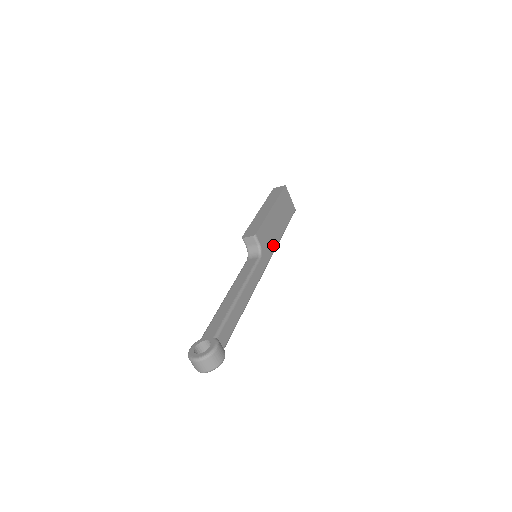
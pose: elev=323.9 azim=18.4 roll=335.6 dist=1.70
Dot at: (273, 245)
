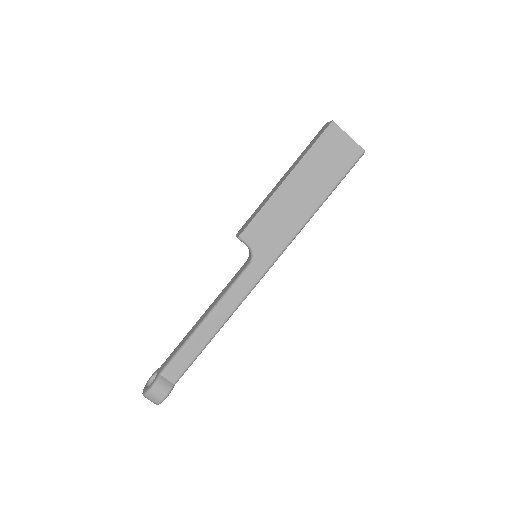
Dot at: (286, 235)
